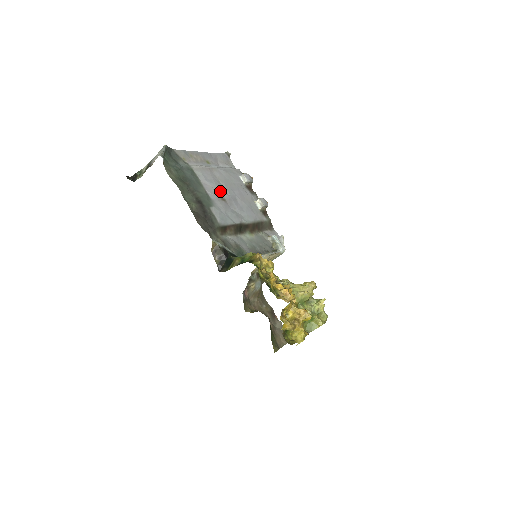
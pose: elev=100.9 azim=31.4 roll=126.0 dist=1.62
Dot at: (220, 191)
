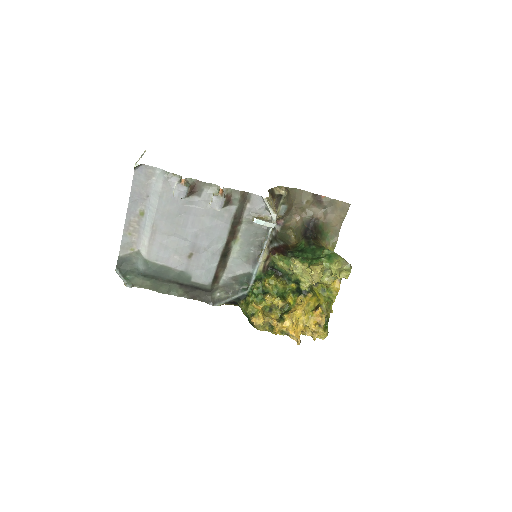
Dot at: (181, 250)
